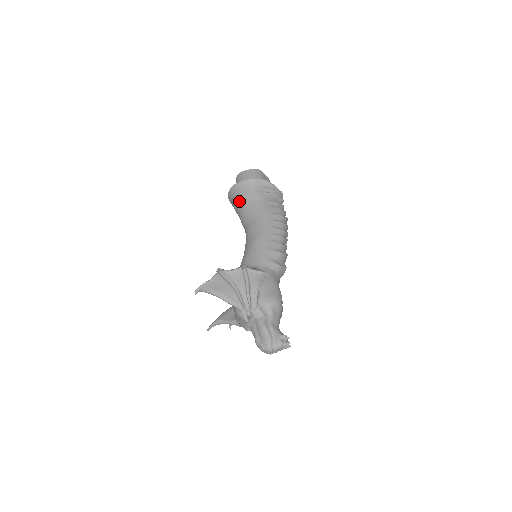
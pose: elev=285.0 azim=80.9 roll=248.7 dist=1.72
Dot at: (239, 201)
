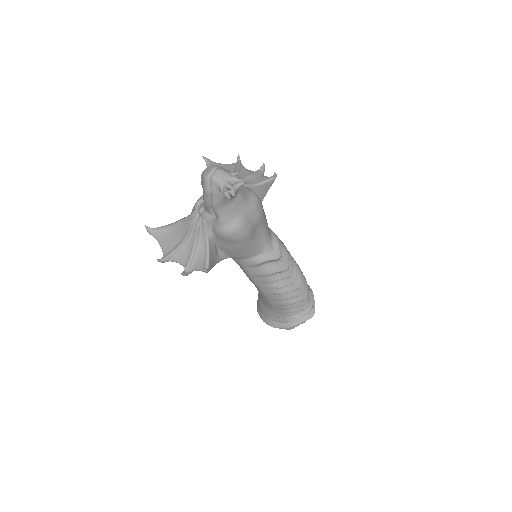
Dot at: occluded
